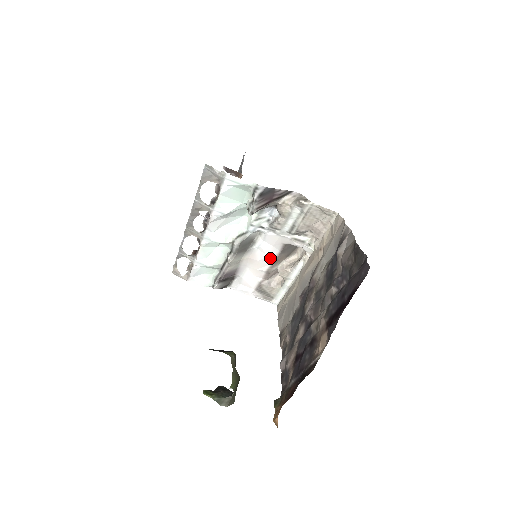
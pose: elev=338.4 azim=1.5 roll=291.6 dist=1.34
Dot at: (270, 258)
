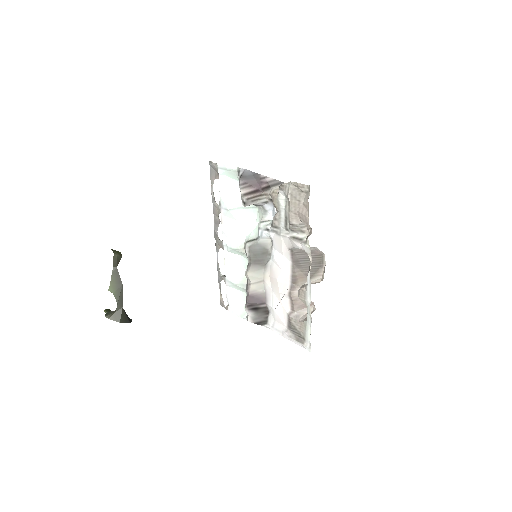
Dot at: (286, 274)
